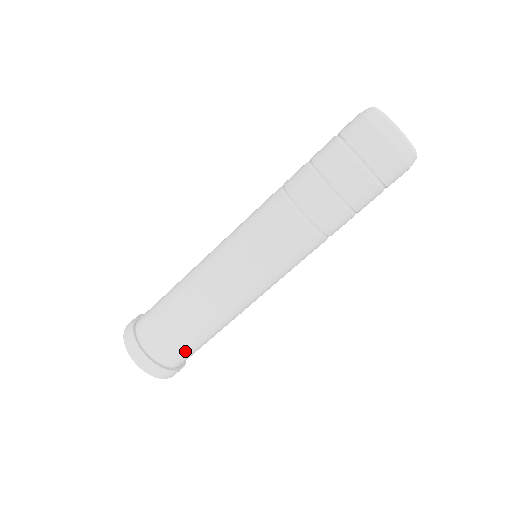
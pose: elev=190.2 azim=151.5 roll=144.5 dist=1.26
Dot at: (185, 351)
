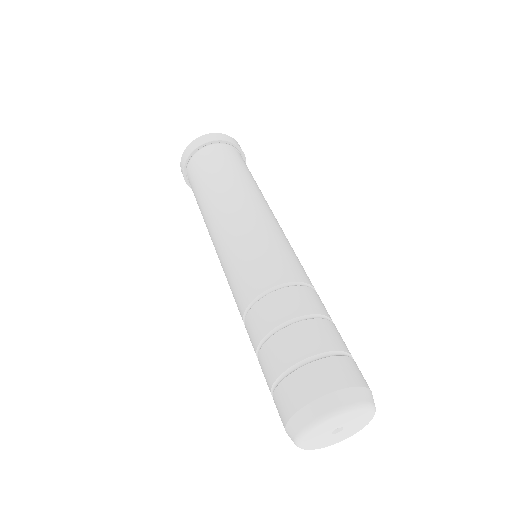
Dot at: occluded
